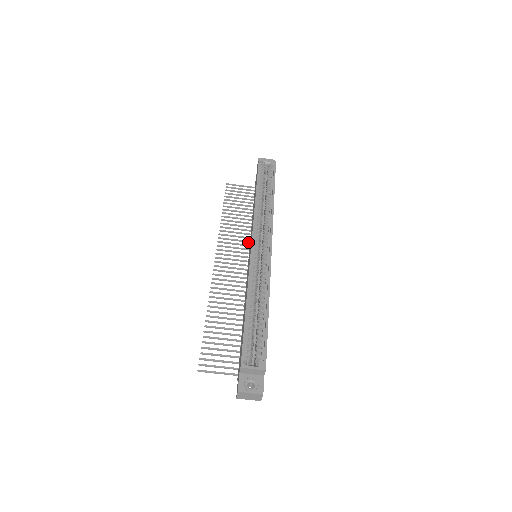
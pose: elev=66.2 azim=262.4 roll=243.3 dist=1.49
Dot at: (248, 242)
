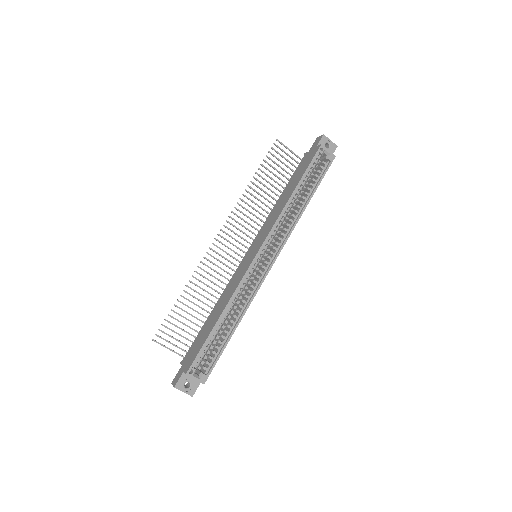
Dot at: (259, 225)
